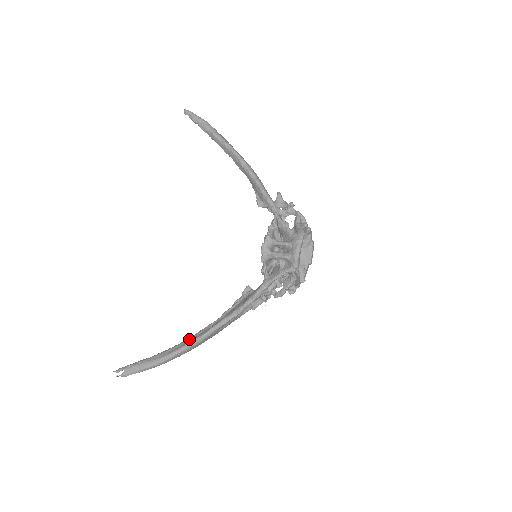
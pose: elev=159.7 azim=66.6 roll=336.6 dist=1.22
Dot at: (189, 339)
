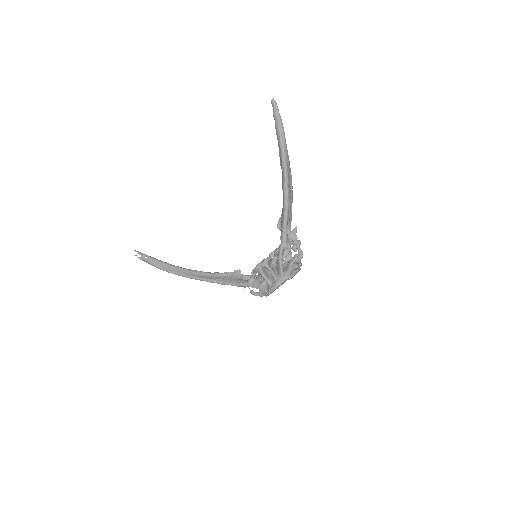
Dot at: (188, 271)
